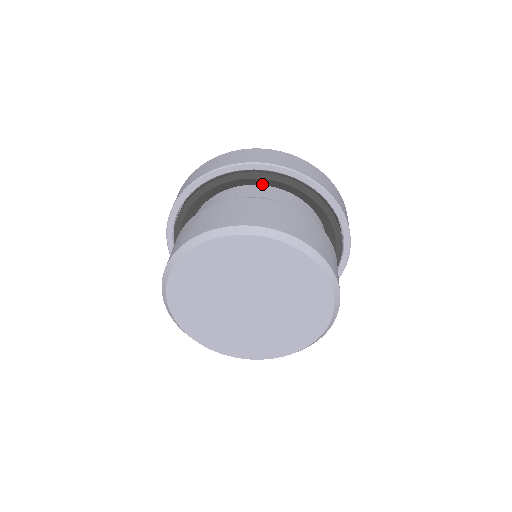
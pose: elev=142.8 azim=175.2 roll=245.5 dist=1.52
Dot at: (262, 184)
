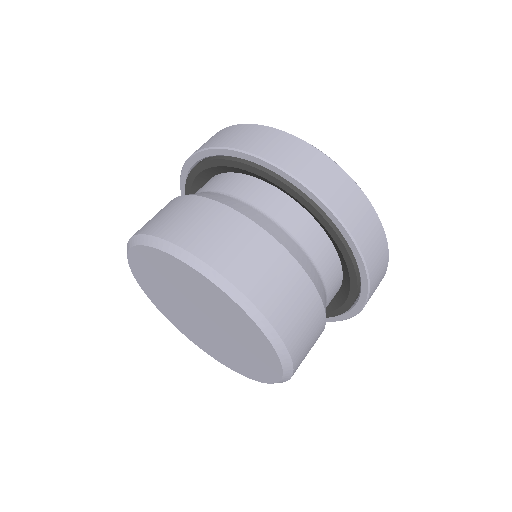
Dot at: (274, 185)
